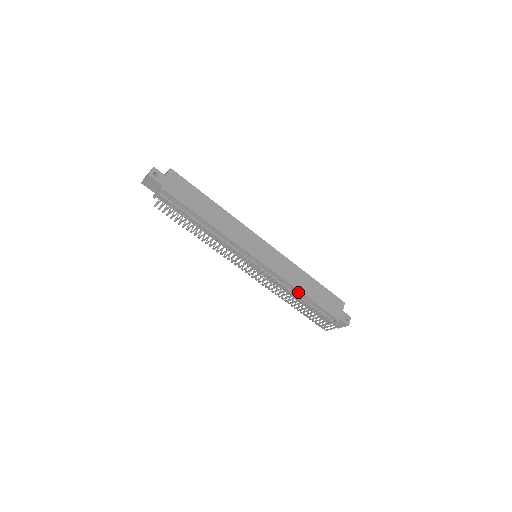
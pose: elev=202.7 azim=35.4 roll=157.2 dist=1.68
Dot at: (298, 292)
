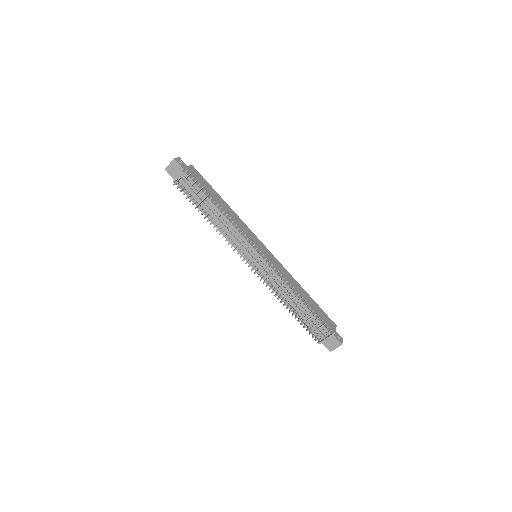
Dot at: (294, 296)
